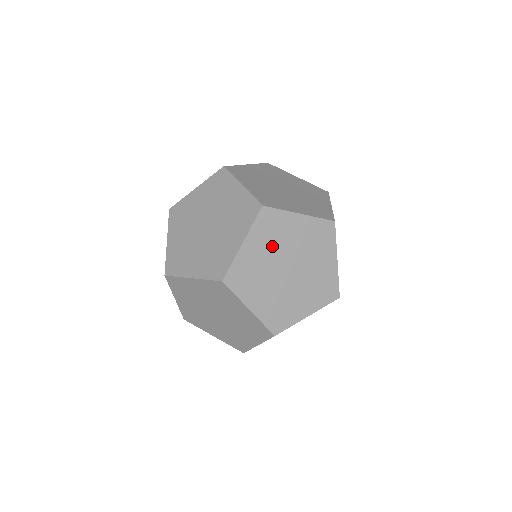
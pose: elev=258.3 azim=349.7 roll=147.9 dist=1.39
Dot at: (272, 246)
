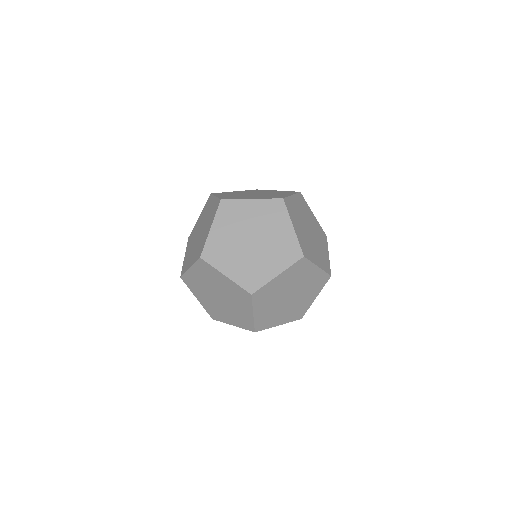
Dot at: (208, 280)
